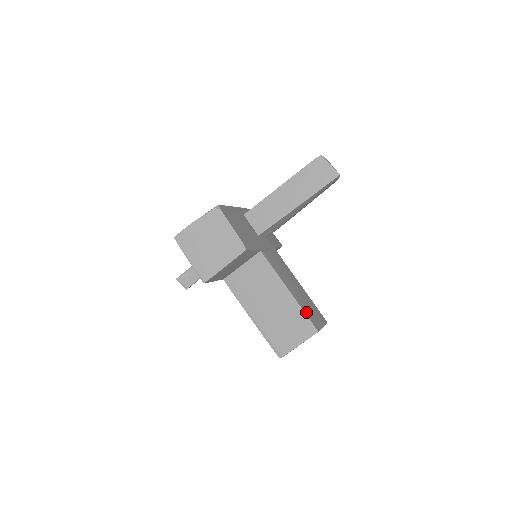
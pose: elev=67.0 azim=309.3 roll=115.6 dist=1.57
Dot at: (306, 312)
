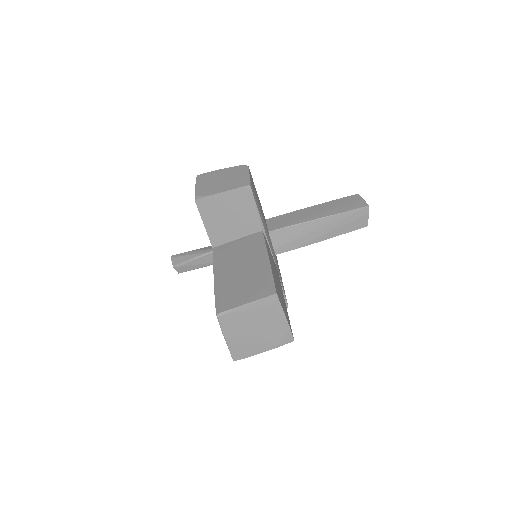
Dot at: occluded
